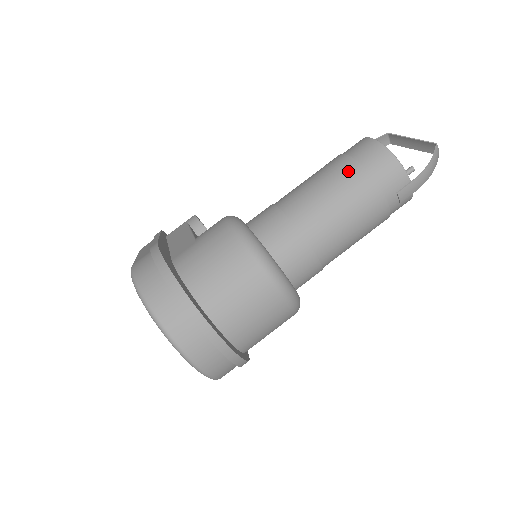
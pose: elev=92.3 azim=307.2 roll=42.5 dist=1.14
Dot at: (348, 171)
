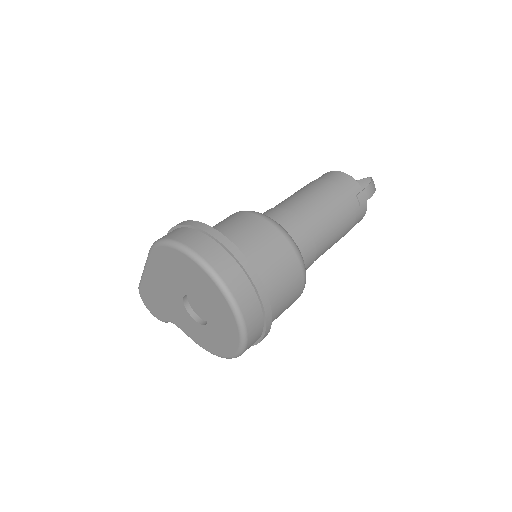
Dot at: (317, 183)
